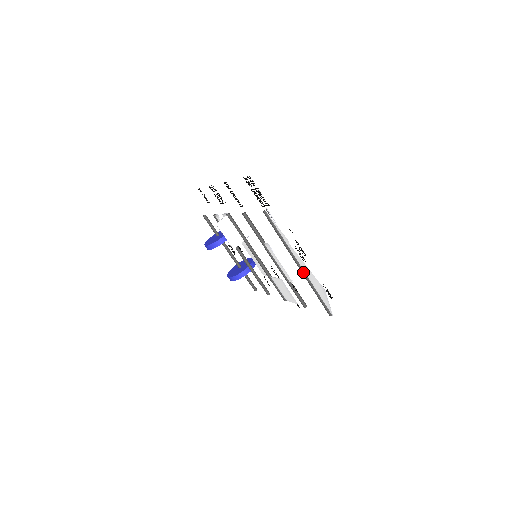
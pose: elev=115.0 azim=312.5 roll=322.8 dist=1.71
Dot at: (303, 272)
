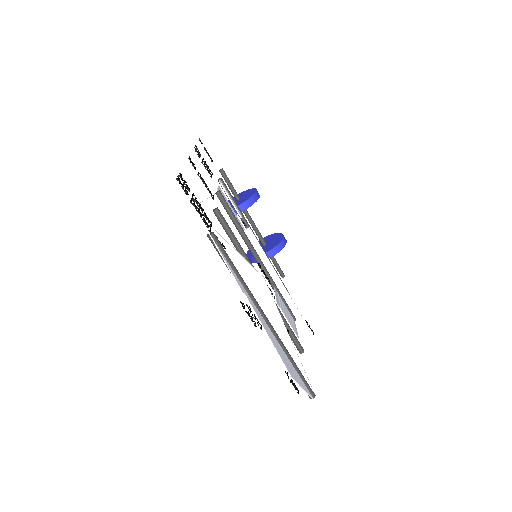
Dot at: occluded
